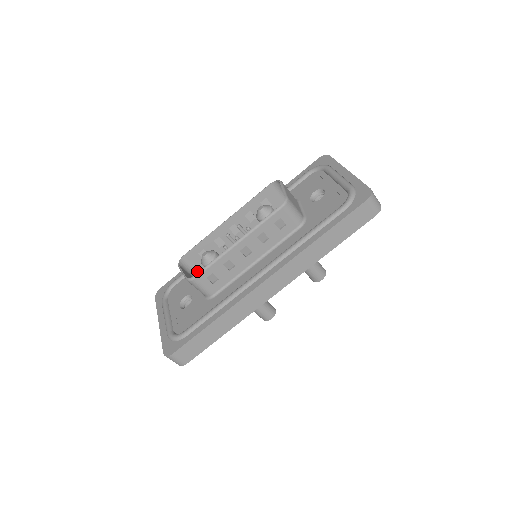
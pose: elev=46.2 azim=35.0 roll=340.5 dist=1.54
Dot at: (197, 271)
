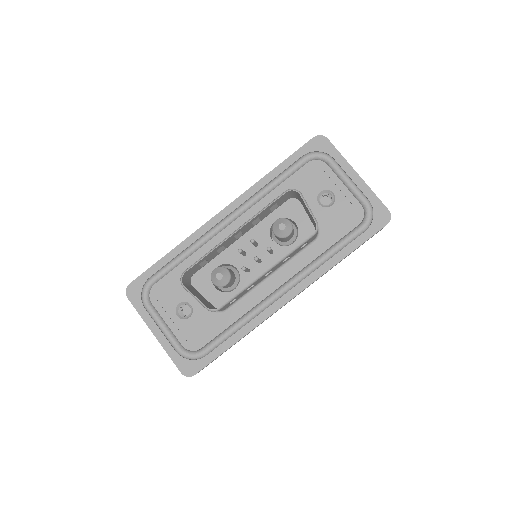
Dot at: (190, 276)
